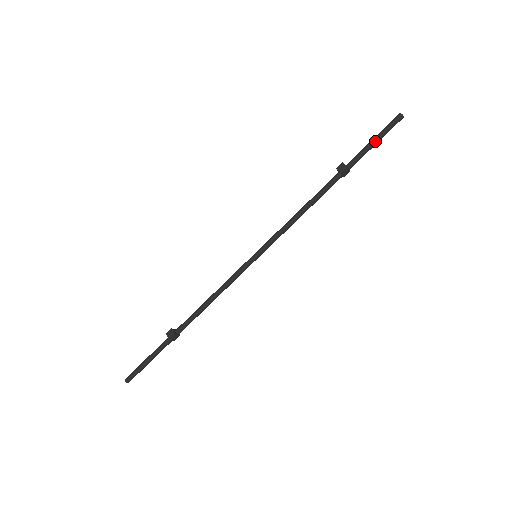
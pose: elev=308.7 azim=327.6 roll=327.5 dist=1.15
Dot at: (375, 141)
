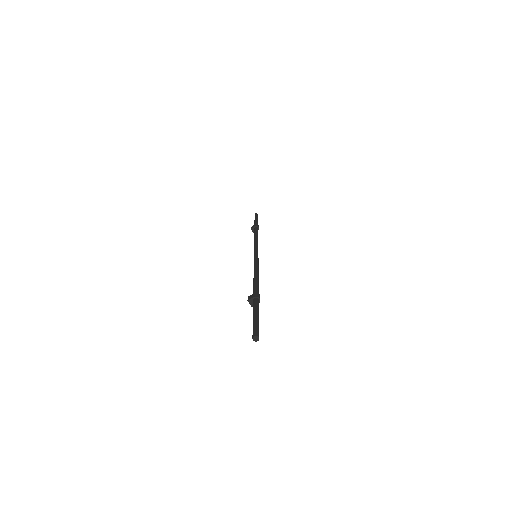
Dot at: occluded
